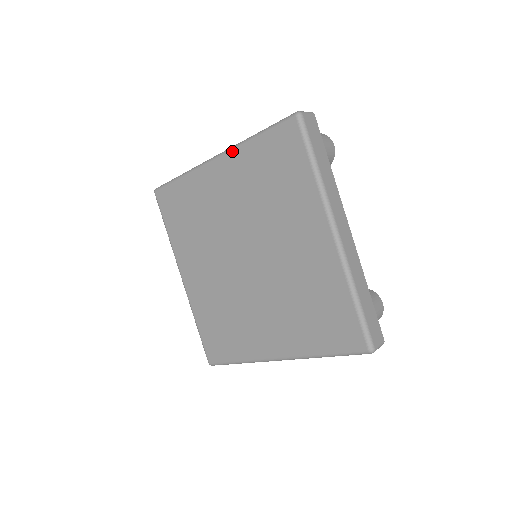
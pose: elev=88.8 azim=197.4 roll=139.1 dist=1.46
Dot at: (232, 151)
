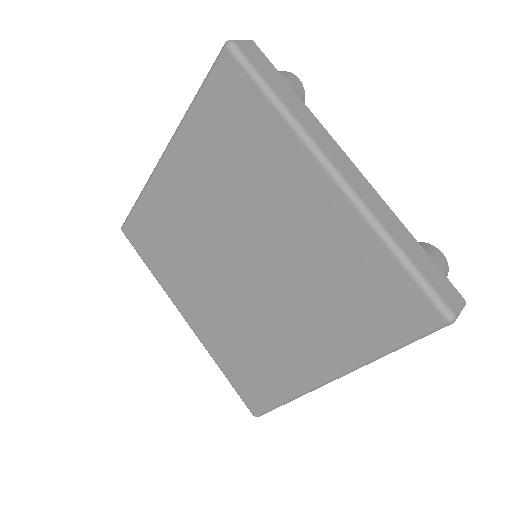
Dot at: (357, 211)
